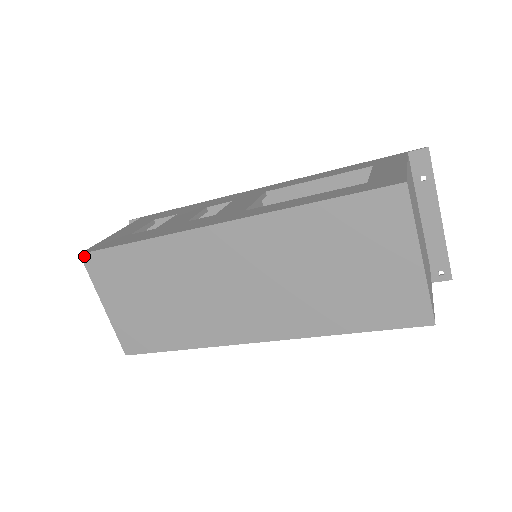
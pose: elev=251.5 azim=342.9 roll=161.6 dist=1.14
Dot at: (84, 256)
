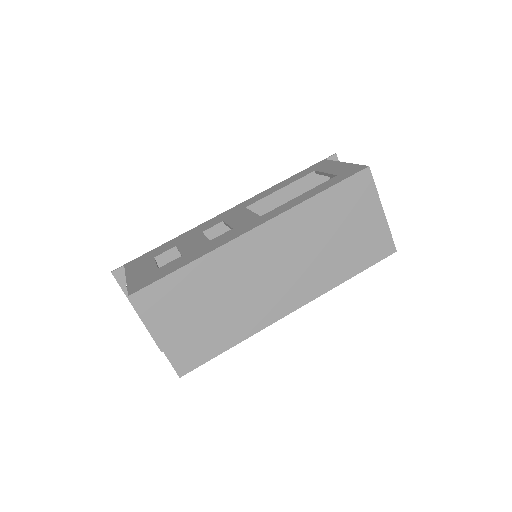
Dot at: (134, 296)
